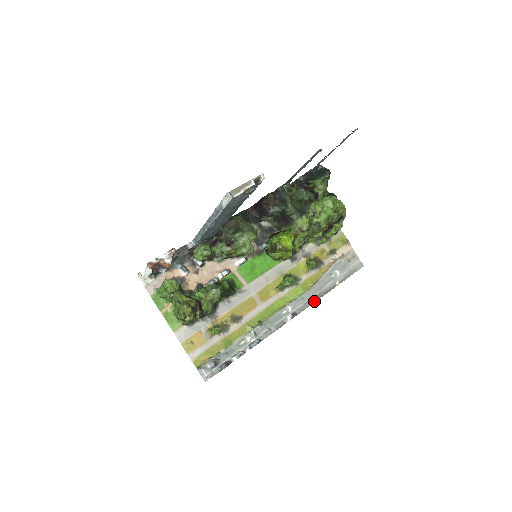
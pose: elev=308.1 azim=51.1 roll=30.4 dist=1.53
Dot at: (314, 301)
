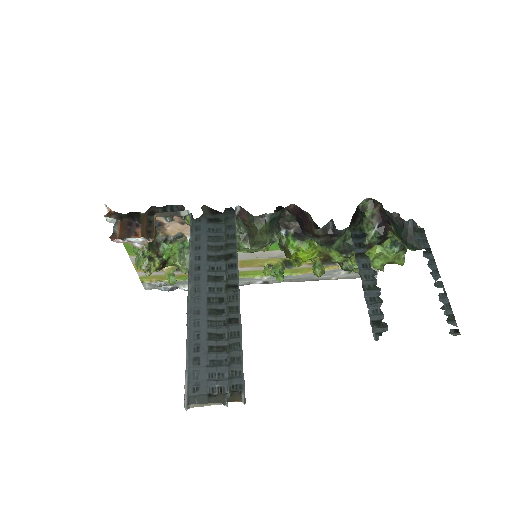
Dot at: (296, 281)
